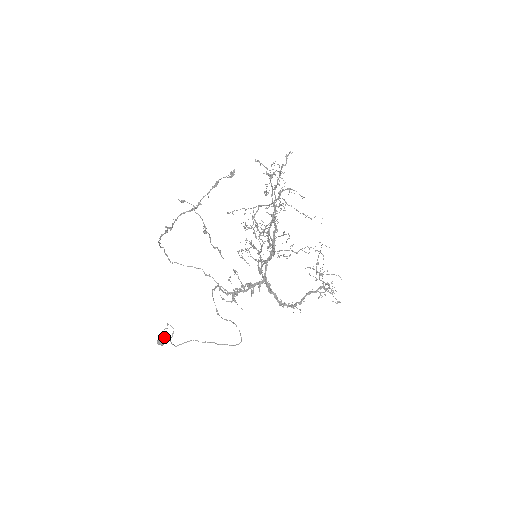
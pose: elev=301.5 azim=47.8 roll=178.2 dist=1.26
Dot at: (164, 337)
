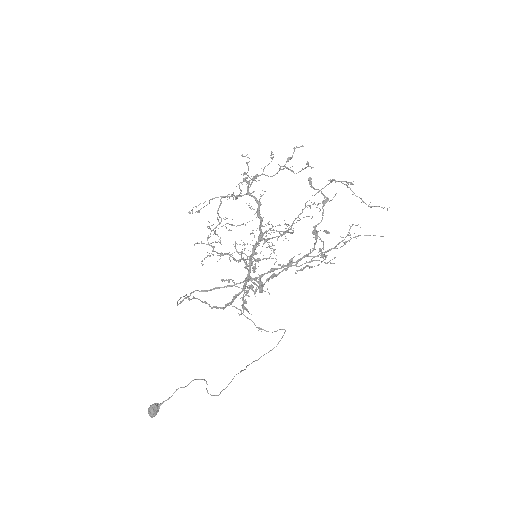
Dot at: (158, 403)
